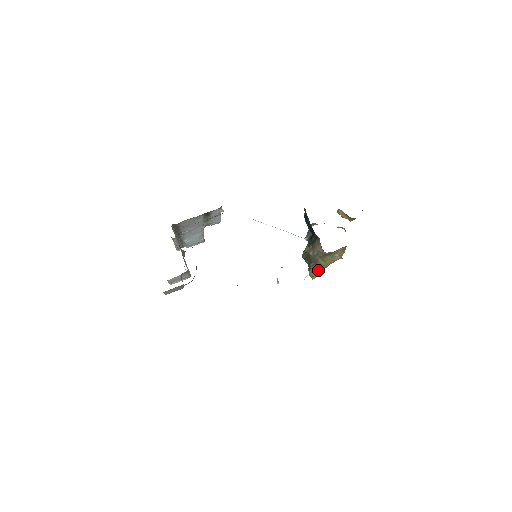
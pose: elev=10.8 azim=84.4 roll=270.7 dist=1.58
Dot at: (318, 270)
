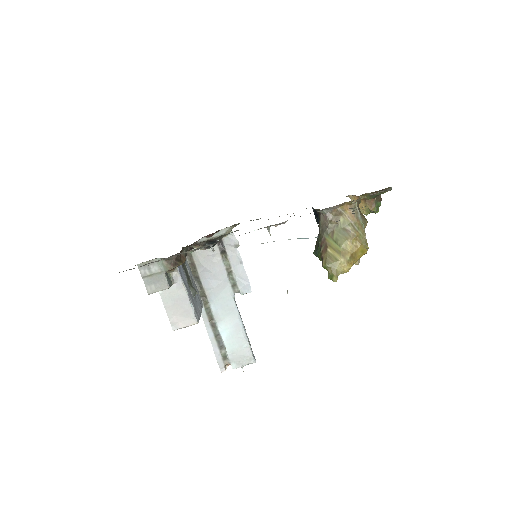
Dot at: (334, 261)
